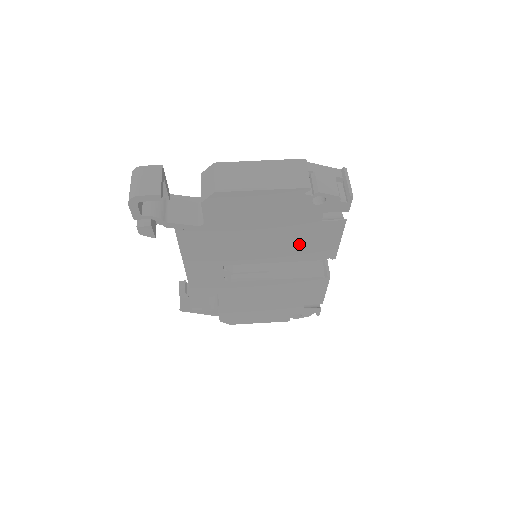
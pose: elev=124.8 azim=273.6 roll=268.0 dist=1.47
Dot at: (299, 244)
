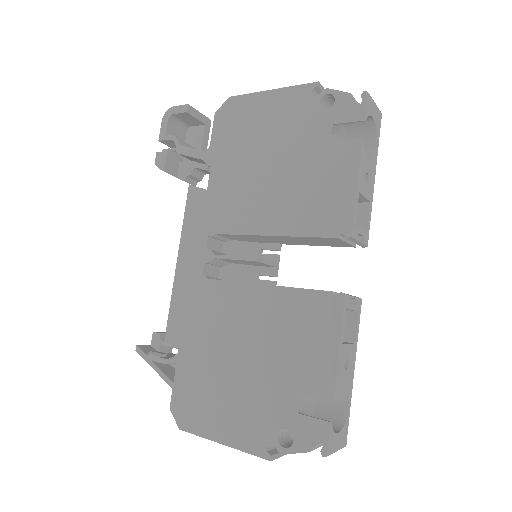
Dot at: (301, 193)
